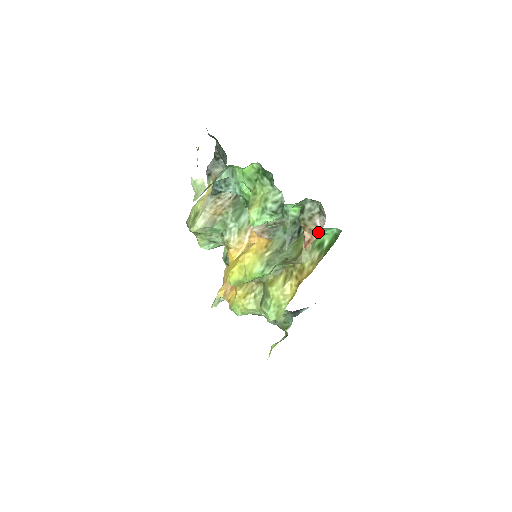
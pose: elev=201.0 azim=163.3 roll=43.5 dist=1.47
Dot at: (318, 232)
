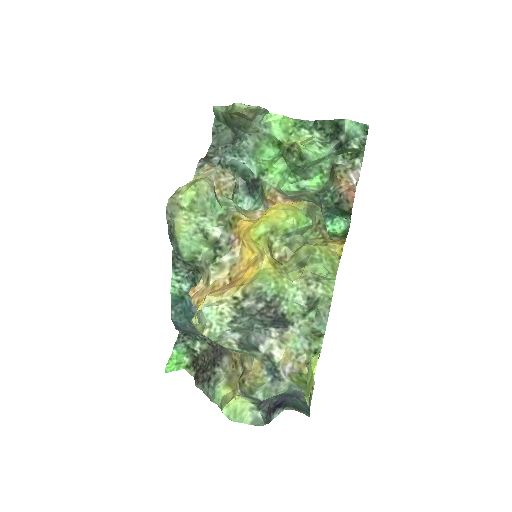
Dot at: (355, 183)
